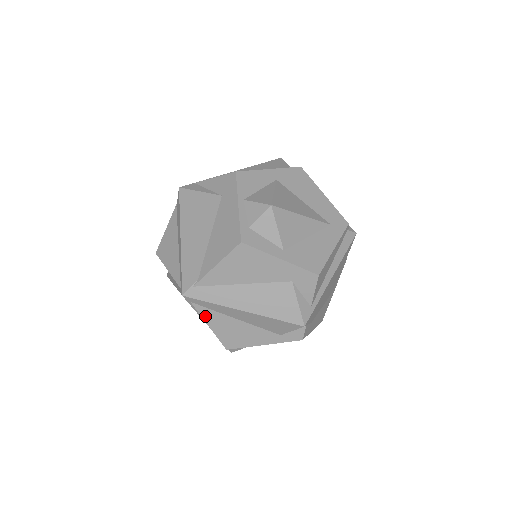
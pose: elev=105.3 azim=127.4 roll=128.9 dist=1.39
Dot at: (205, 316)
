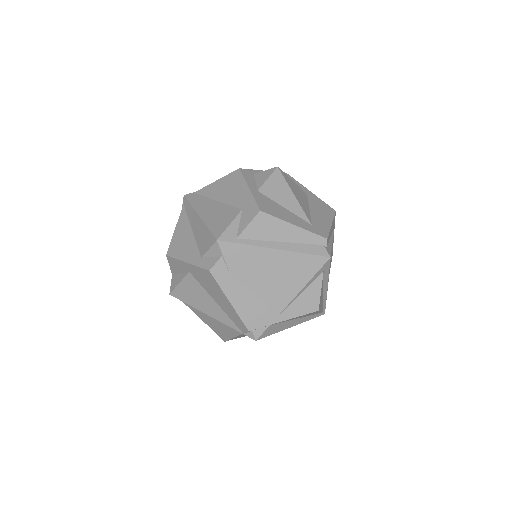
Dot at: (180, 219)
